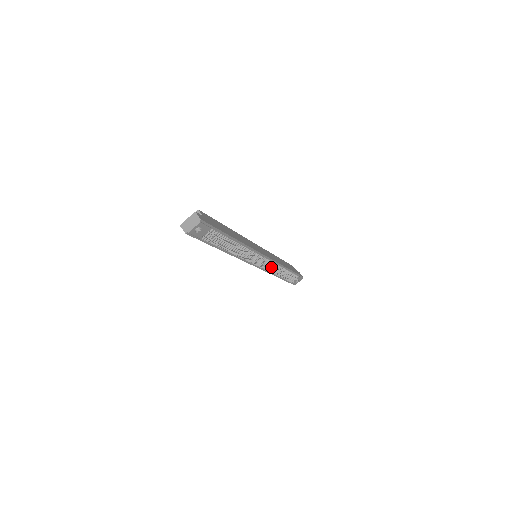
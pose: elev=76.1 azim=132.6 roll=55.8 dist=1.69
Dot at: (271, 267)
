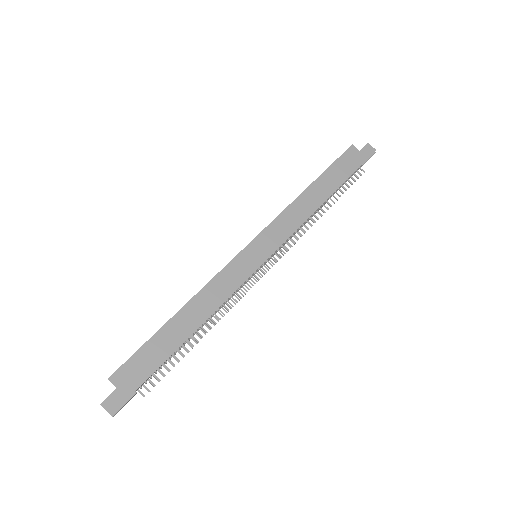
Dot at: occluded
